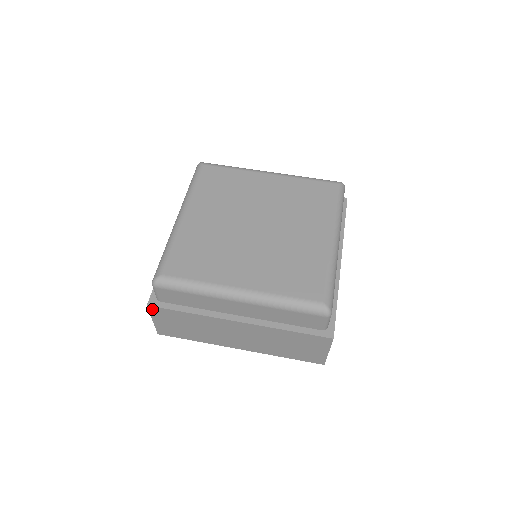
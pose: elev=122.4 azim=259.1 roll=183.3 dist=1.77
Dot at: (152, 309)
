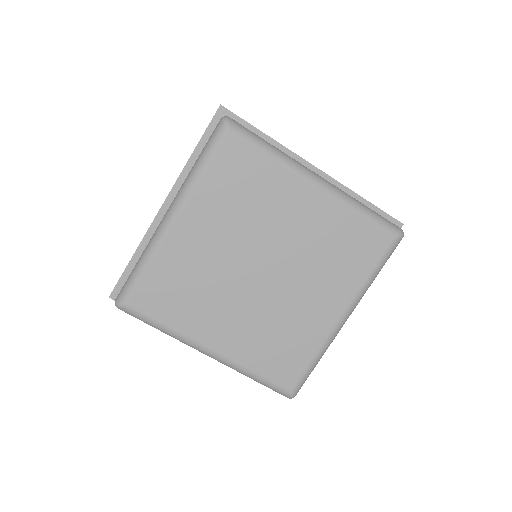
Dot at: occluded
